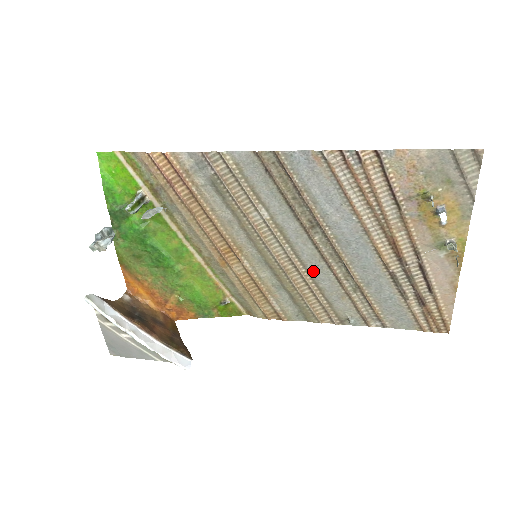
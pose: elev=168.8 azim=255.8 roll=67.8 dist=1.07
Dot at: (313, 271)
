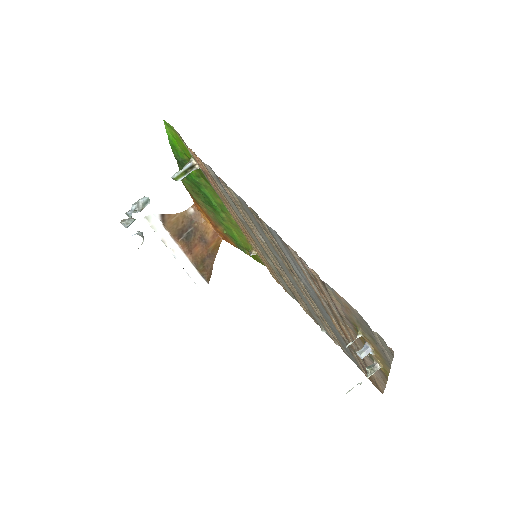
Dot at: (297, 289)
